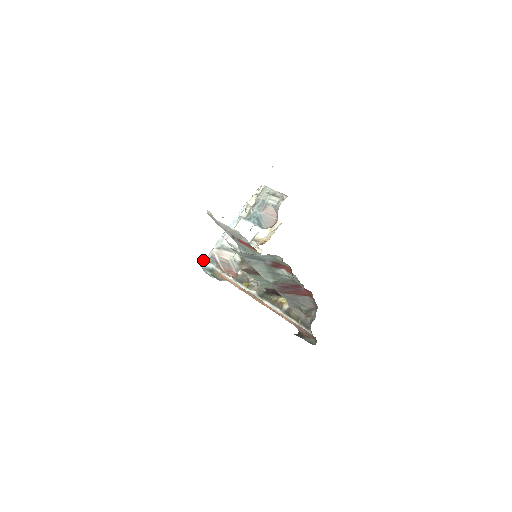
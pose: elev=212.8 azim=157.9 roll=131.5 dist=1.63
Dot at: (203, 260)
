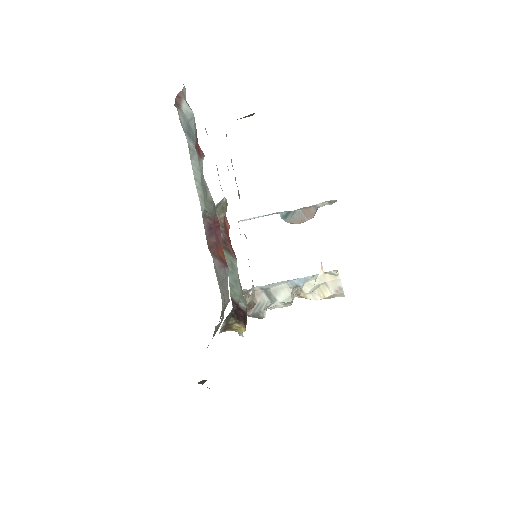
Dot at: occluded
